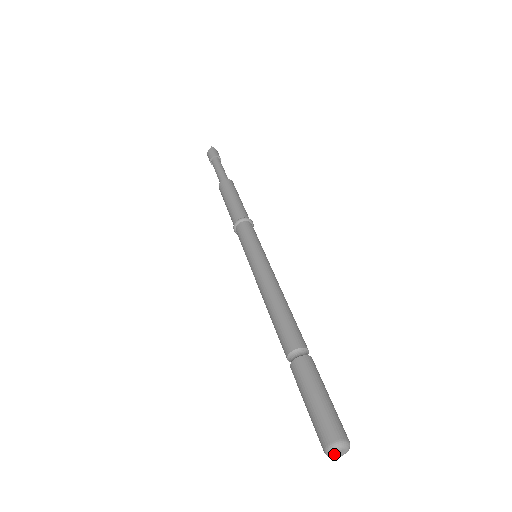
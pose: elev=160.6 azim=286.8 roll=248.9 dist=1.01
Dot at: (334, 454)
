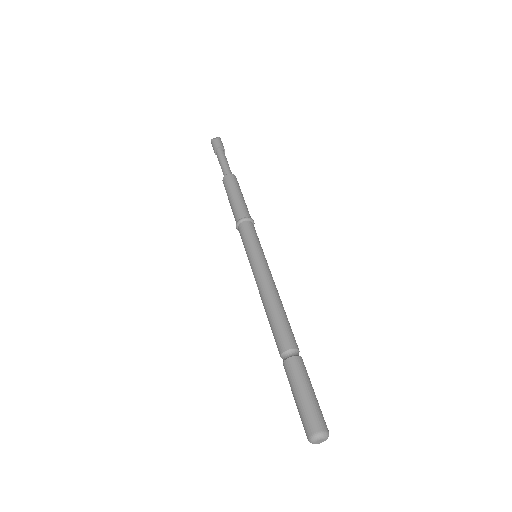
Dot at: (318, 440)
